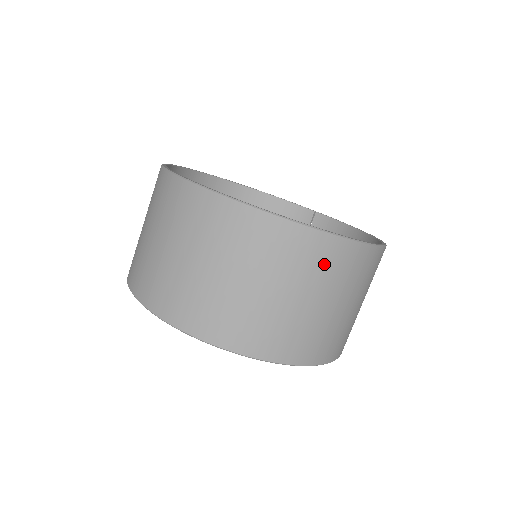
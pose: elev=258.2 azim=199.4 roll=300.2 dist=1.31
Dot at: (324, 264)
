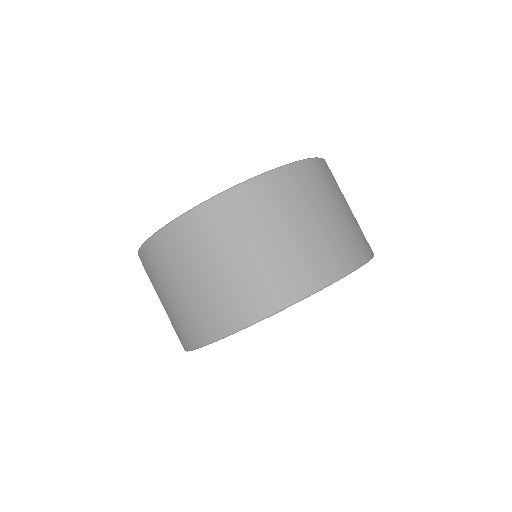
Dot at: (321, 181)
